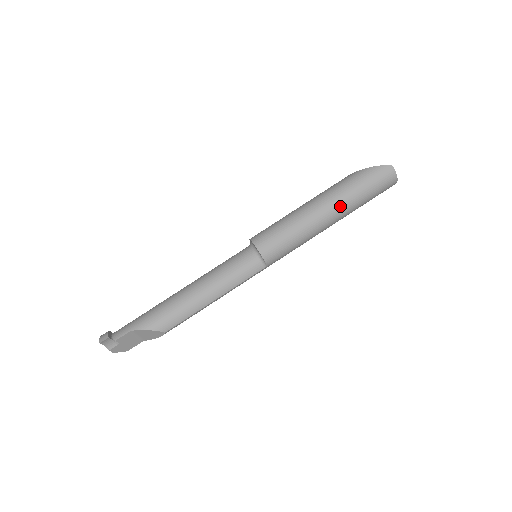
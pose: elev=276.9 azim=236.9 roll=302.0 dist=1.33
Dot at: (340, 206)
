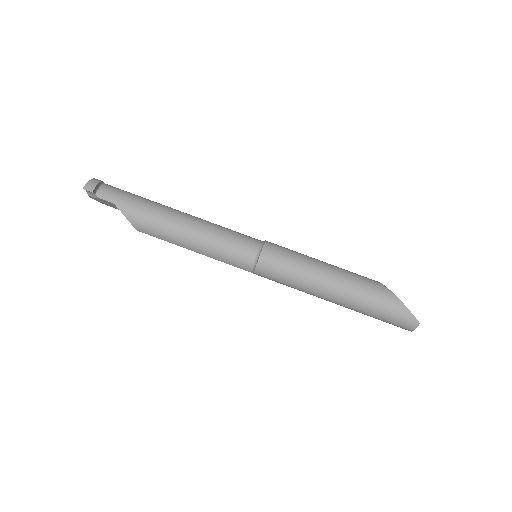
Dot at: (348, 303)
